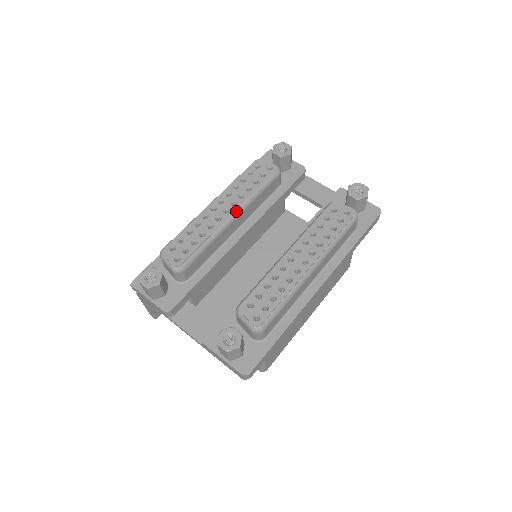
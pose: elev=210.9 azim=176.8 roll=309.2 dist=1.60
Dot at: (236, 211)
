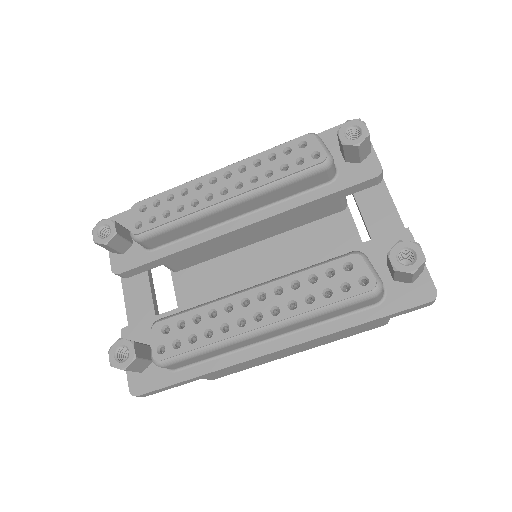
Dot at: (235, 197)
